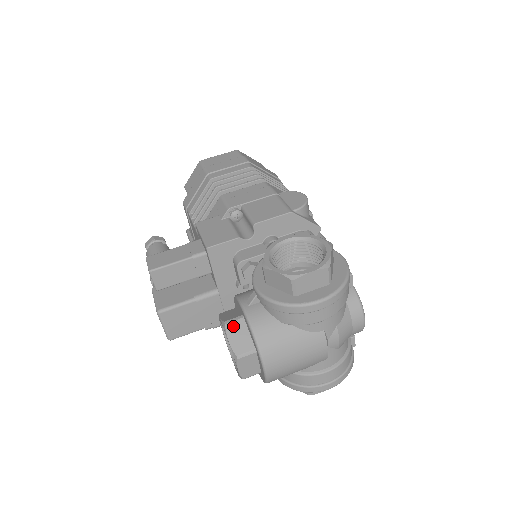
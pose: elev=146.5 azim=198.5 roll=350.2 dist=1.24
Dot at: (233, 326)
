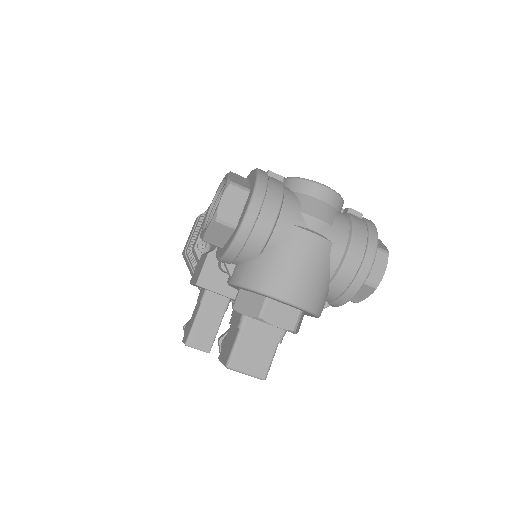
Dot at: (239, 303)
